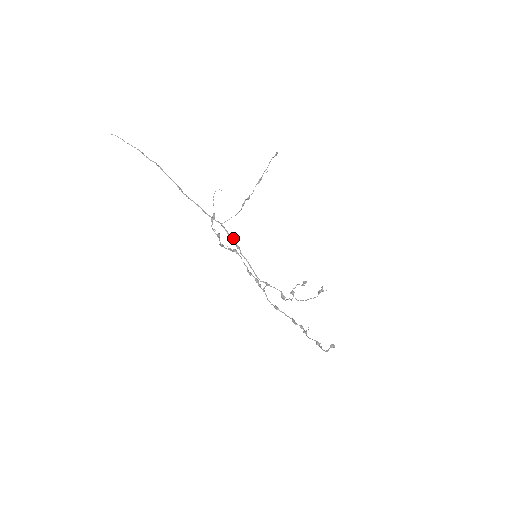
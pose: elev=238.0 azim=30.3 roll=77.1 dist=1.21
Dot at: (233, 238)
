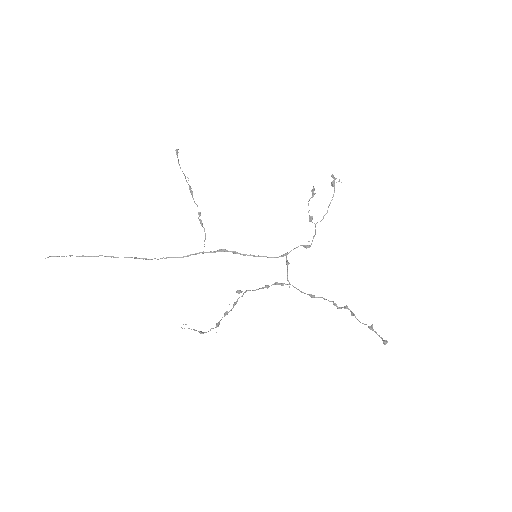
Dot at: (223, 251)
